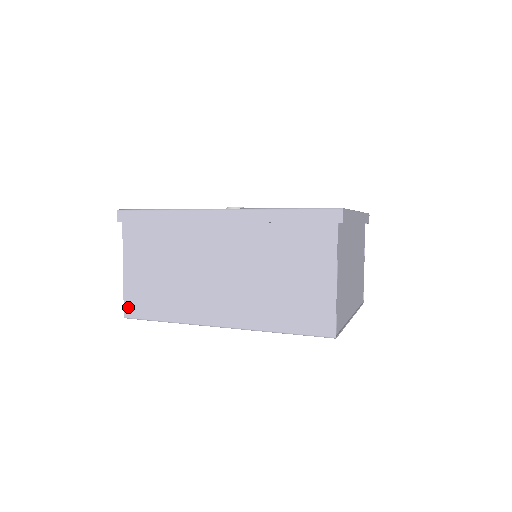
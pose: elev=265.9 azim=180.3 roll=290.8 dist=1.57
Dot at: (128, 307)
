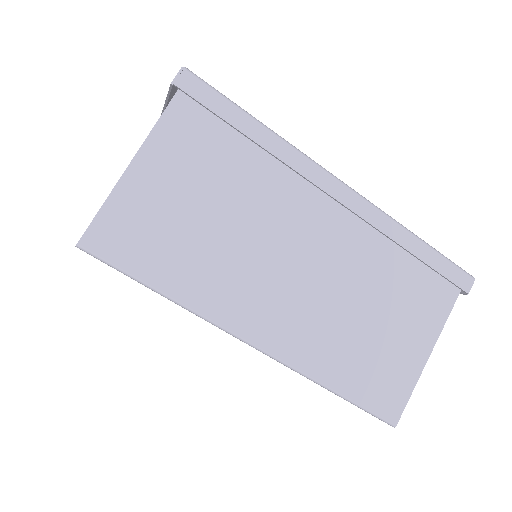
Dot at: (99, 231)
